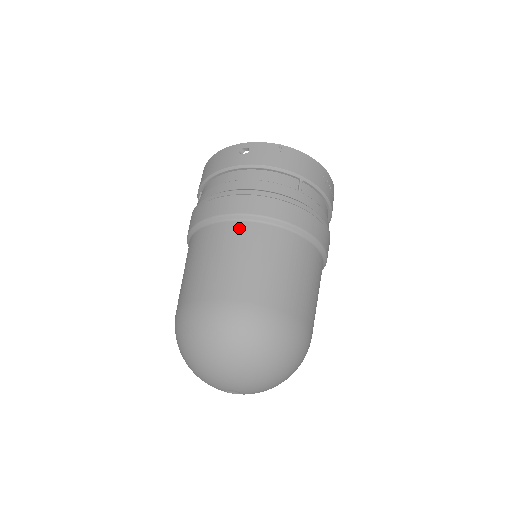
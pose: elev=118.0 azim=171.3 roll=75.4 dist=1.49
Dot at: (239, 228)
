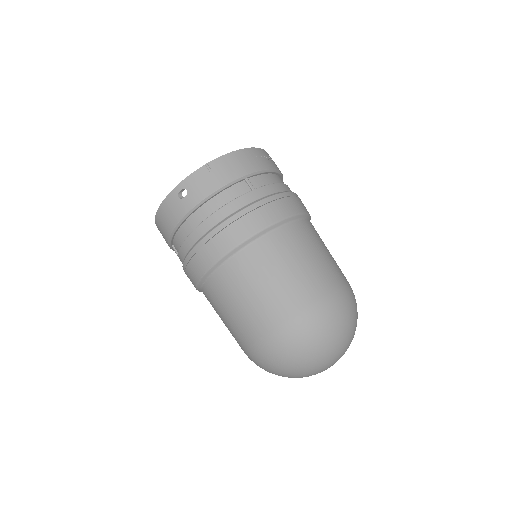
Dot at: (239, 262)
